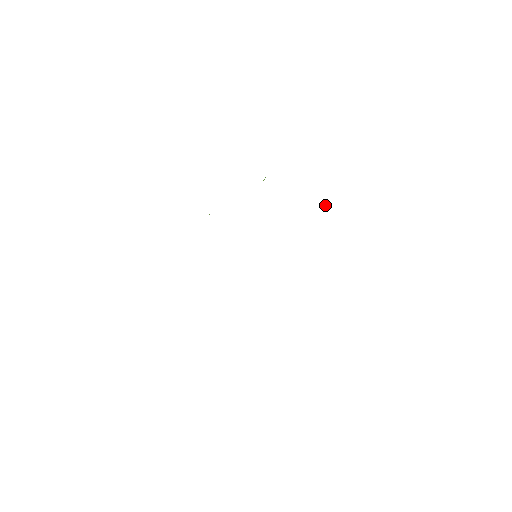
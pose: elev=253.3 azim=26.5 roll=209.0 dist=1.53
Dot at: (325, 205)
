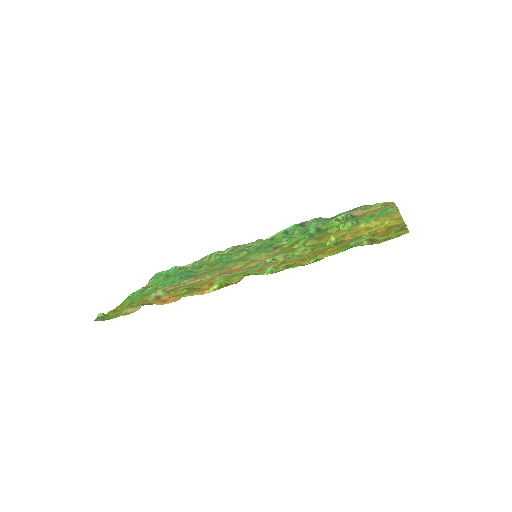
Dot at: (338, 216)
